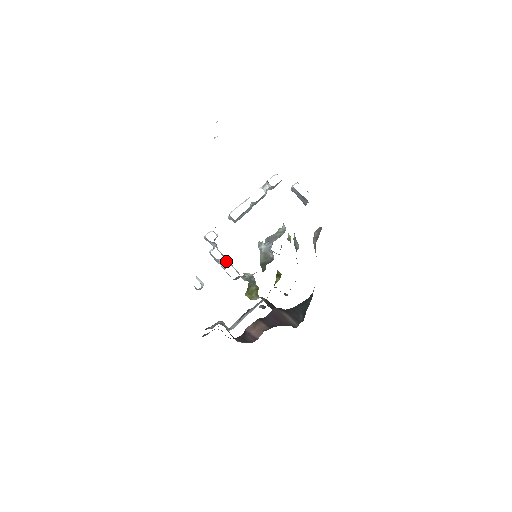
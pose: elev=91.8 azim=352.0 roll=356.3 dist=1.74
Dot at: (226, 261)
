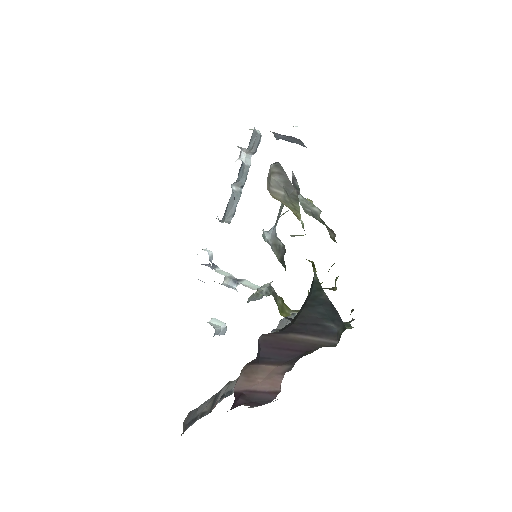
Dot at: (236, 280)
